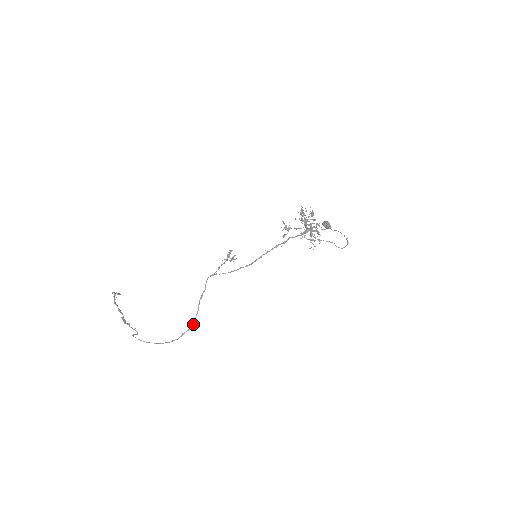
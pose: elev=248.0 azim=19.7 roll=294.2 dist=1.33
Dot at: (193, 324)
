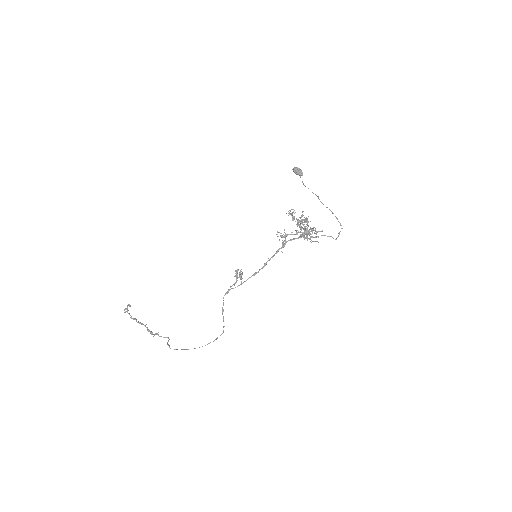
Dot at: (223, 331)
